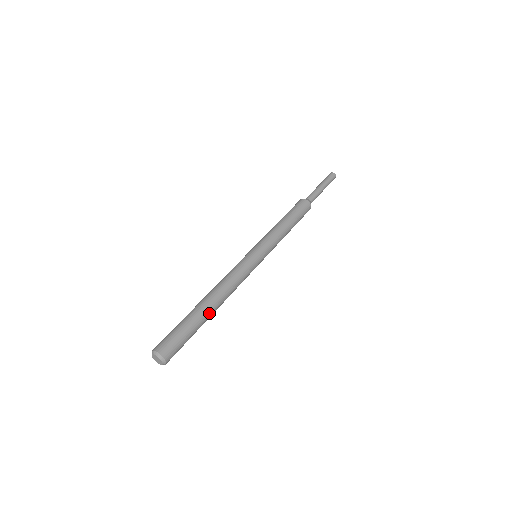
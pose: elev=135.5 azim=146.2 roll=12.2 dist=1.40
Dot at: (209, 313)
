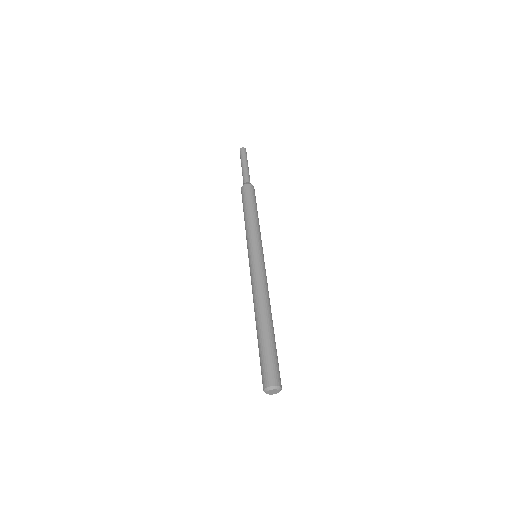
Dot at: (270, 325)
